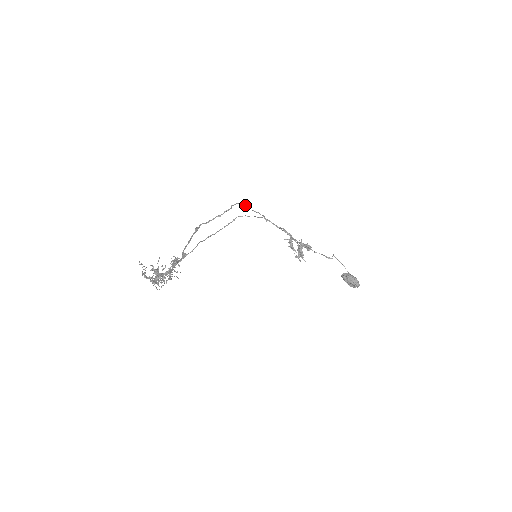
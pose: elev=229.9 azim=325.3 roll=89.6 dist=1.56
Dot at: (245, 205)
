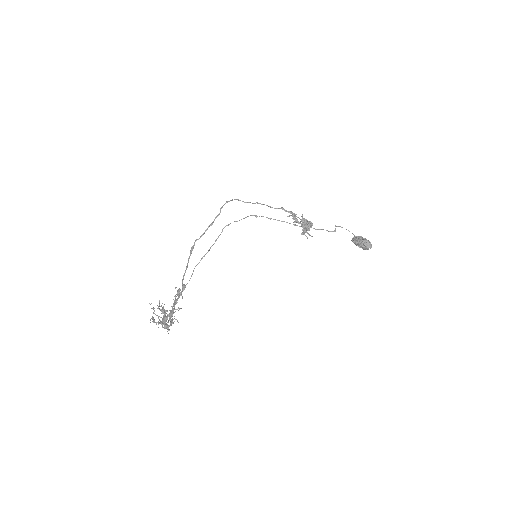
Dot at: occluded
